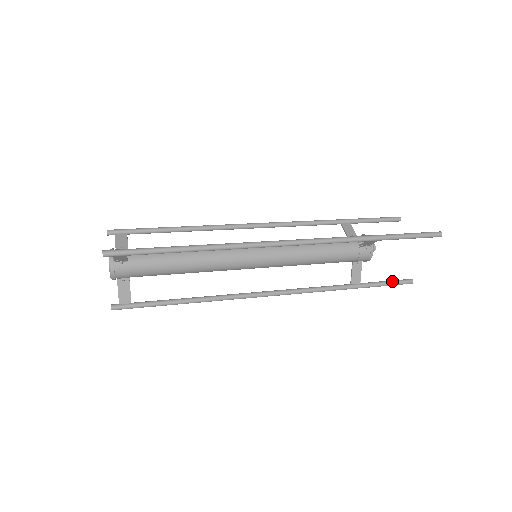
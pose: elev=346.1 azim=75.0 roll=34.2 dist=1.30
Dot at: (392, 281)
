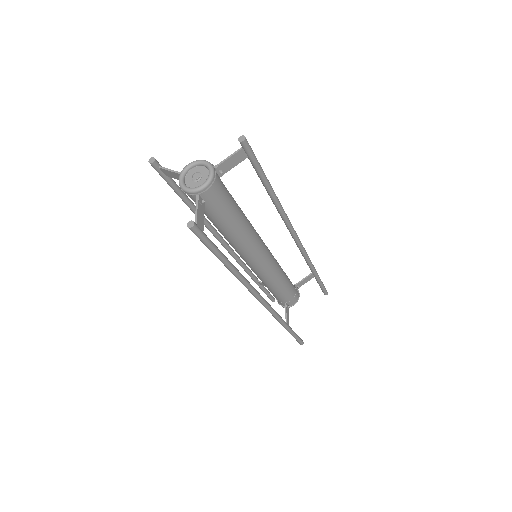
Dot at: occluded
